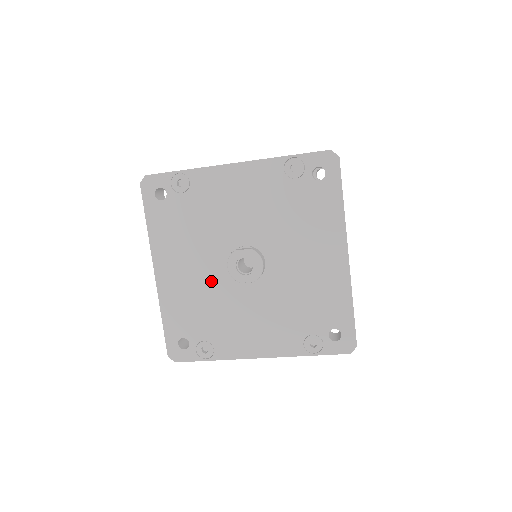
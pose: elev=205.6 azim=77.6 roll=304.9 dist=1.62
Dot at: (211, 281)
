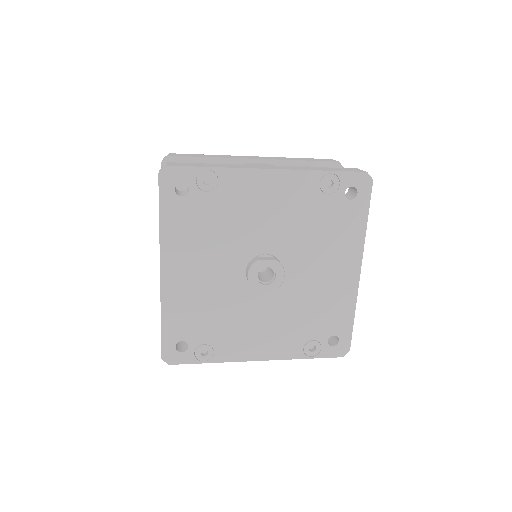
Dot at: (223, 286)
